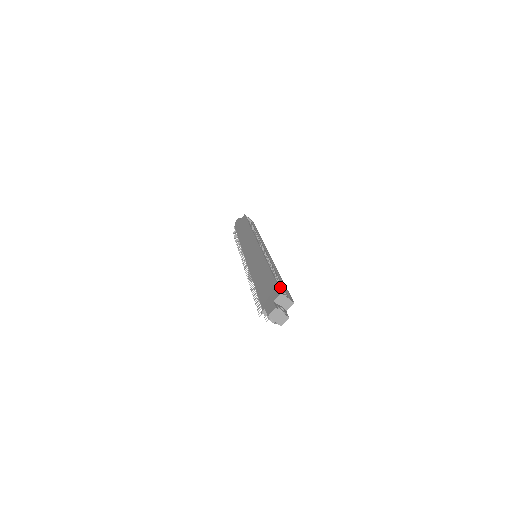
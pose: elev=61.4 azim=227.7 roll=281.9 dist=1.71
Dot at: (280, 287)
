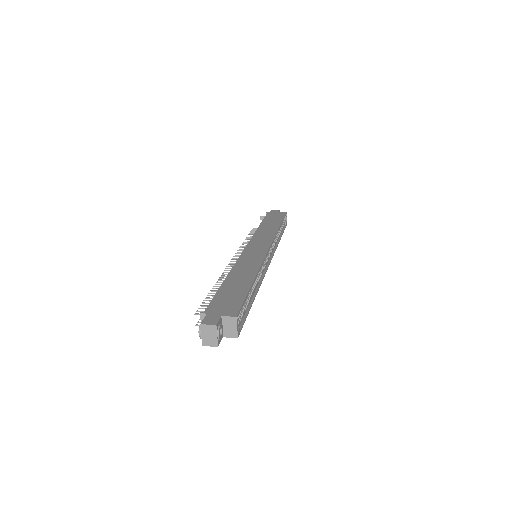
Dot at: (243, 308)
